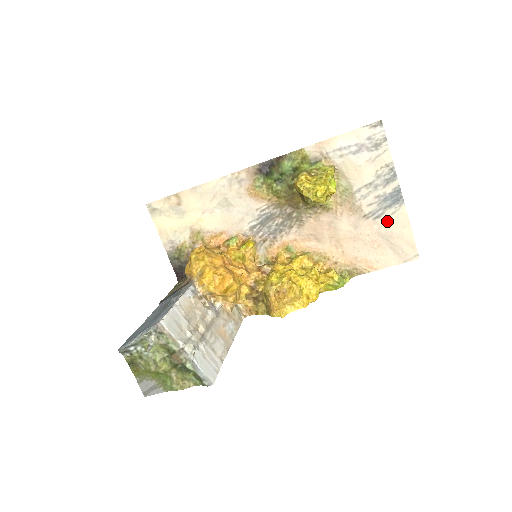
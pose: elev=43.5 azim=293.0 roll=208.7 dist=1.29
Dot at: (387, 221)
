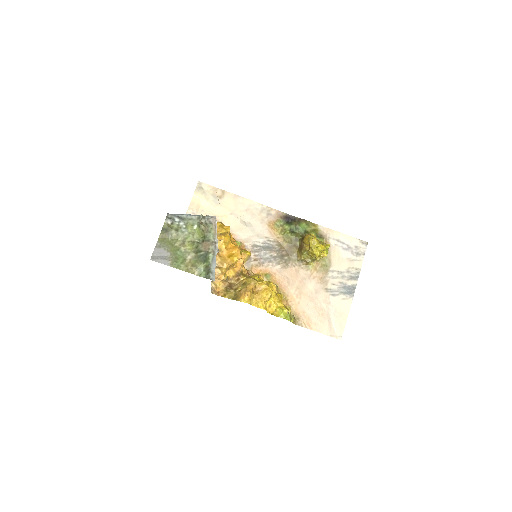
Dot at: (337, 301)
